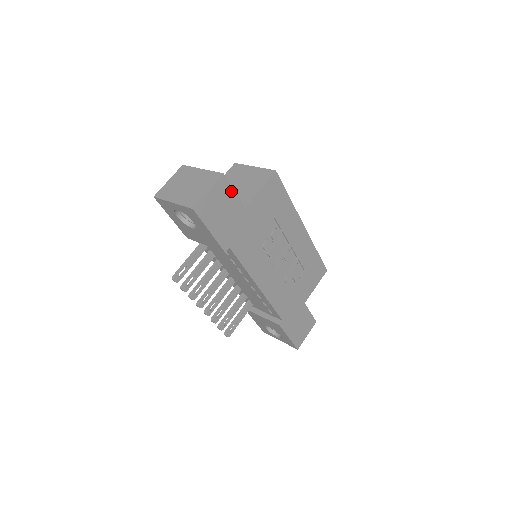
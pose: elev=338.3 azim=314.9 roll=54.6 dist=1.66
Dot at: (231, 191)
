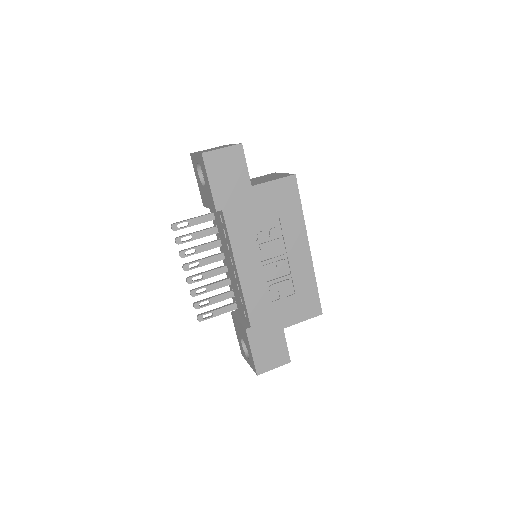
Dot at: (243, 162)
